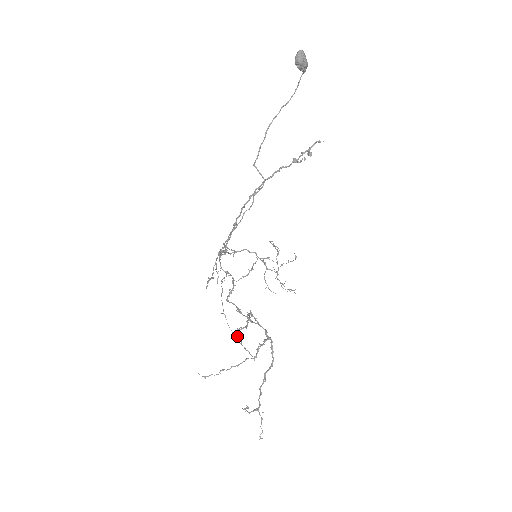
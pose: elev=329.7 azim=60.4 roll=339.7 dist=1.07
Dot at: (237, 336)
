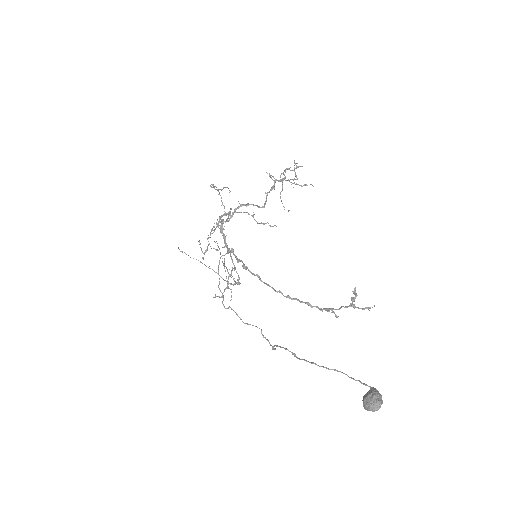
Dot at: occluded
